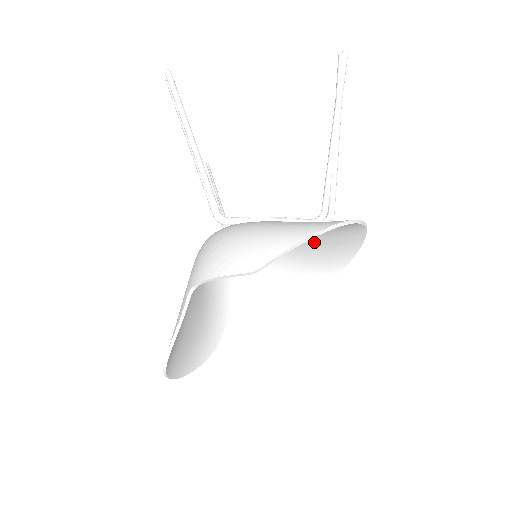
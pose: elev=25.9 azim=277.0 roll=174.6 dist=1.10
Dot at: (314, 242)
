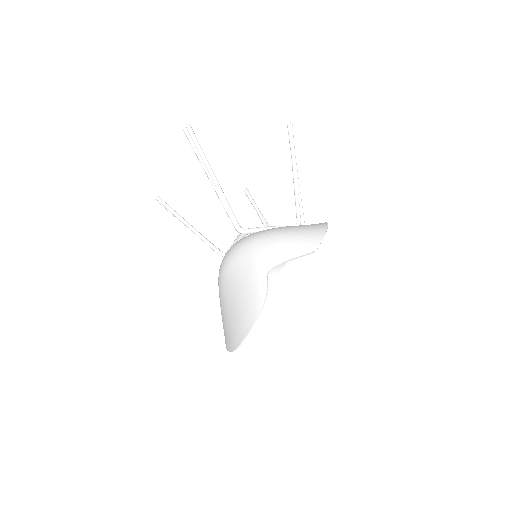
Dot at: occluded
